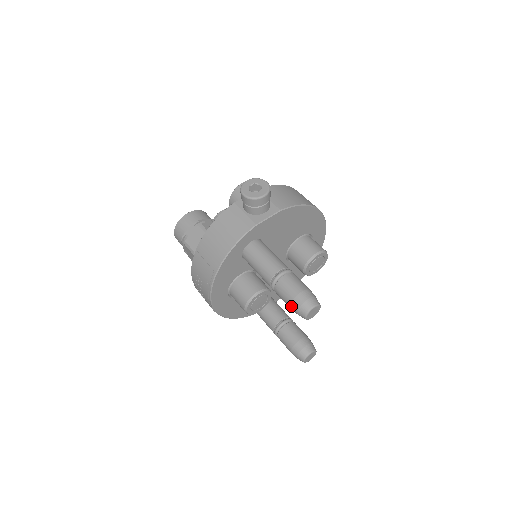
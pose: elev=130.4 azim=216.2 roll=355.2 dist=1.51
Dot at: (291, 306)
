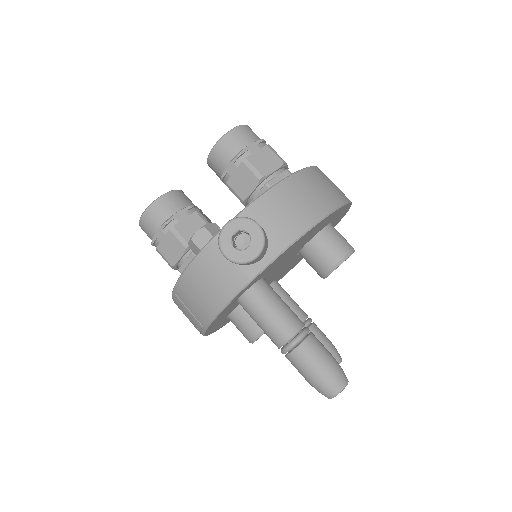
Dot at: occluded
